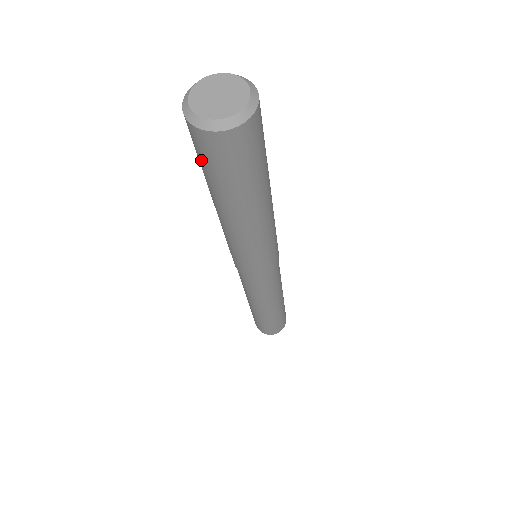
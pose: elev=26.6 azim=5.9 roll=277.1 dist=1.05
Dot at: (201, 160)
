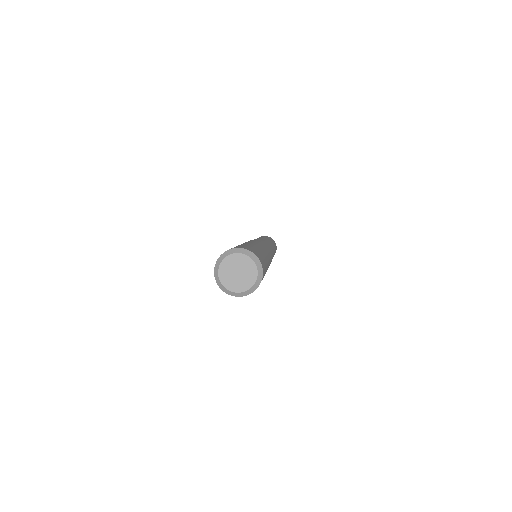
Dot at: occluded
